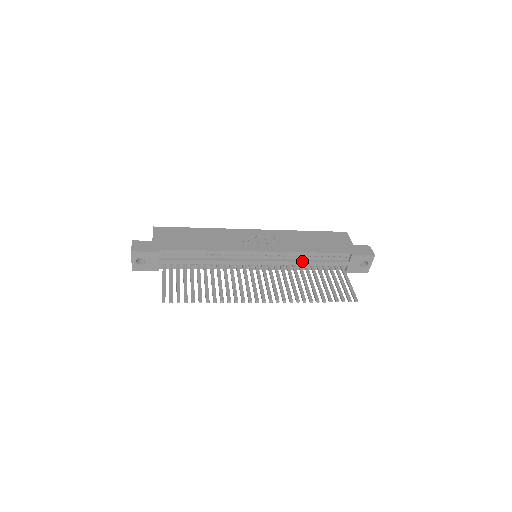
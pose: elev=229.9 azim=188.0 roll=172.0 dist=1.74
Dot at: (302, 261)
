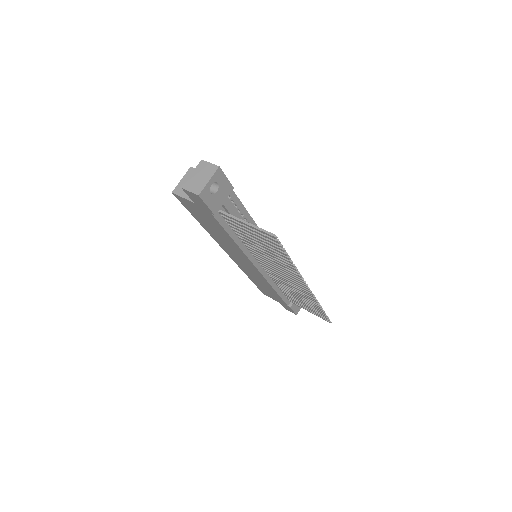
Dot at: occluded
